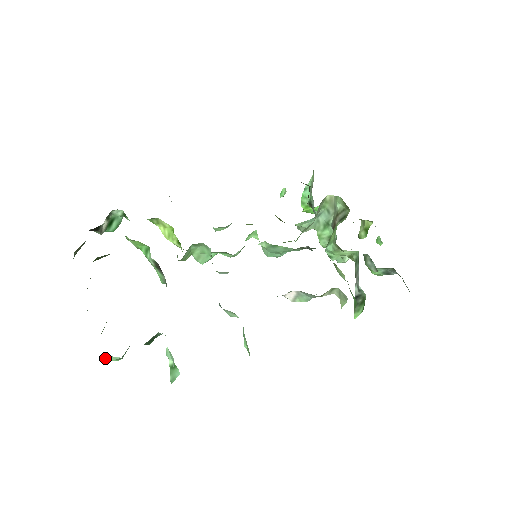
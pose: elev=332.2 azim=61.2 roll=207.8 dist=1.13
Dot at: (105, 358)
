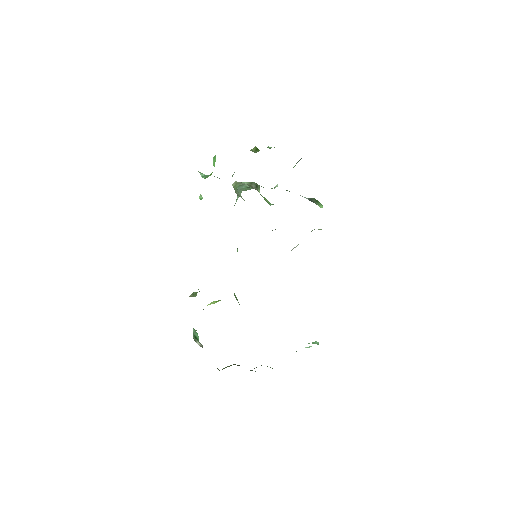
Dot at: occluded
